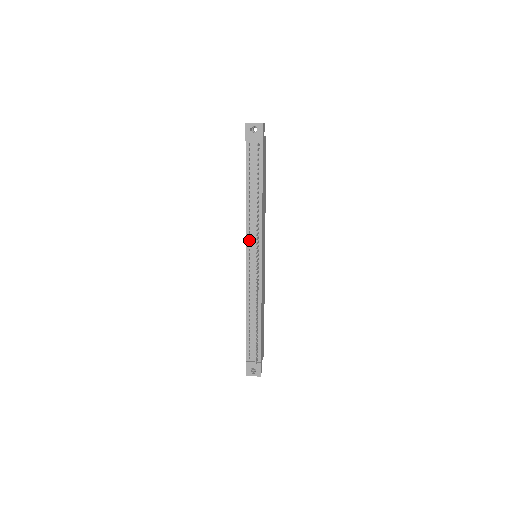
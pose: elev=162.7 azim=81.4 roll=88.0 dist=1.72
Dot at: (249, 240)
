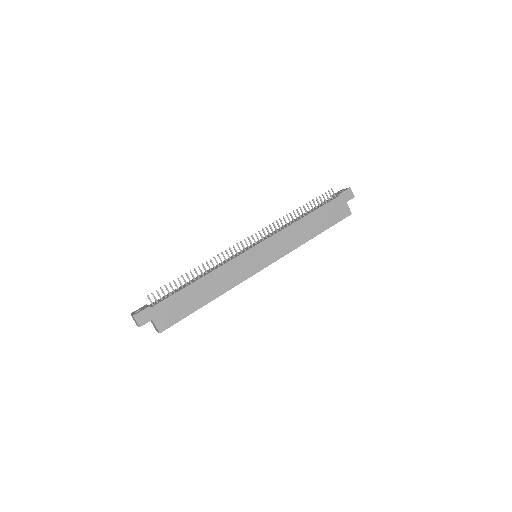
Dot at: occluded
